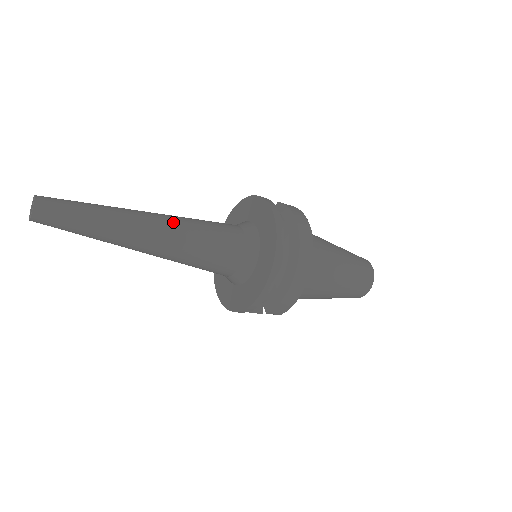
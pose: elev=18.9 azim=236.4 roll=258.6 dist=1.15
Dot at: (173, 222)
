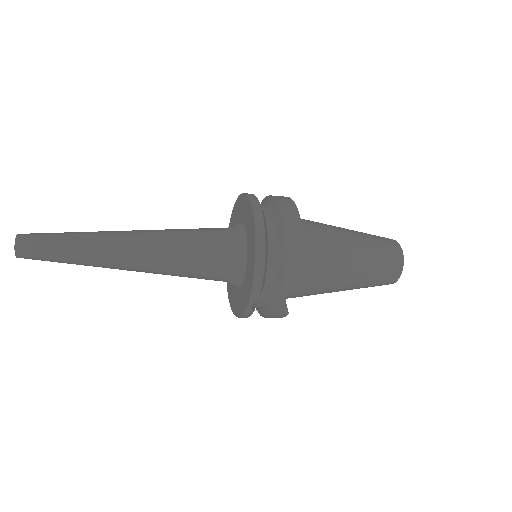
Dot at: (152, 230)
